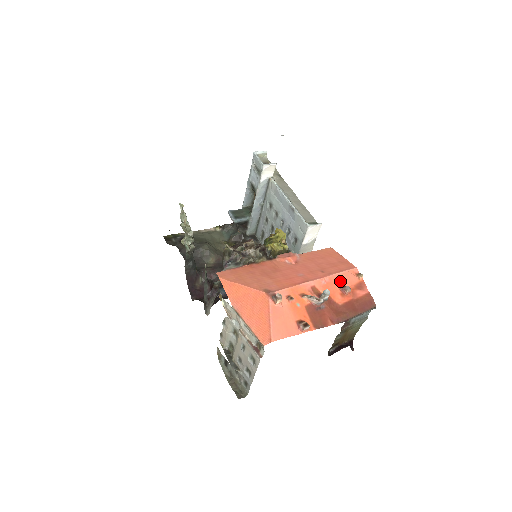
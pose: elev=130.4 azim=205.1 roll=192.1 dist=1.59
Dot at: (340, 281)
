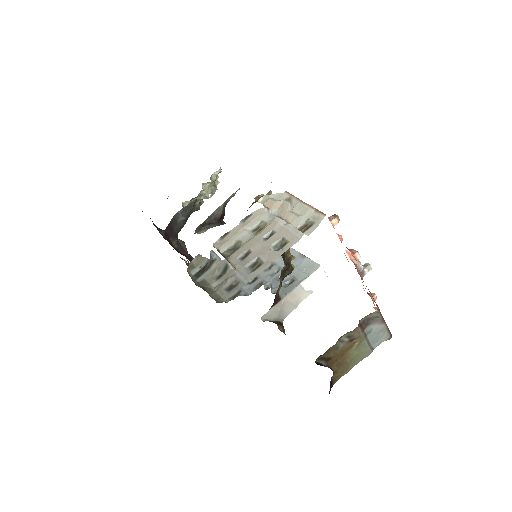
Dot at: (364, 290)
